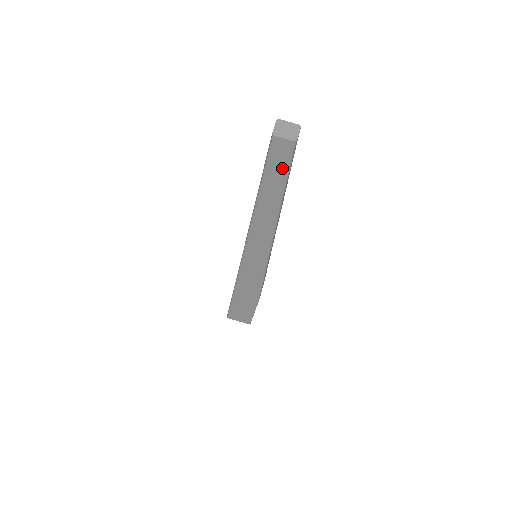
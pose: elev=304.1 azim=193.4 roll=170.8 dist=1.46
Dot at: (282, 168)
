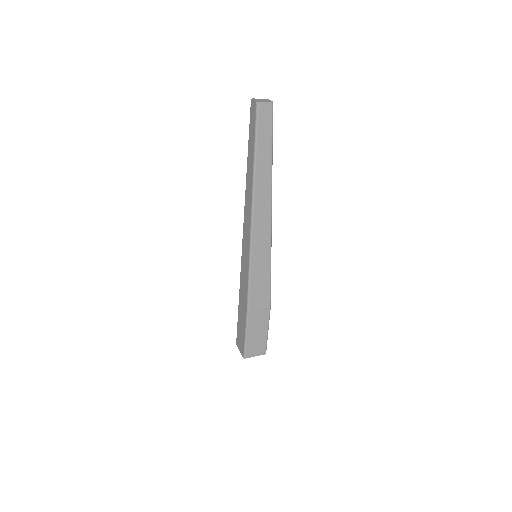
Dot at: (253, 130)
